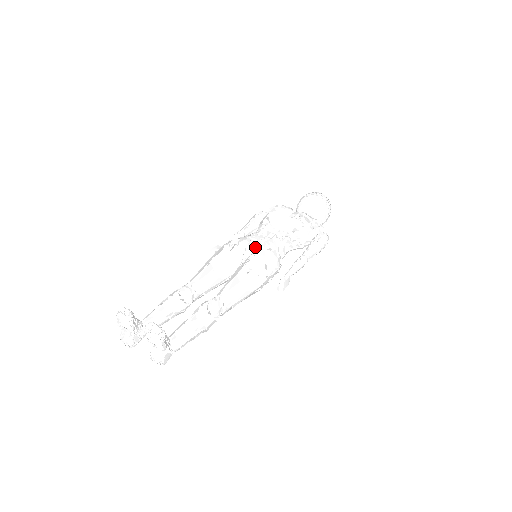
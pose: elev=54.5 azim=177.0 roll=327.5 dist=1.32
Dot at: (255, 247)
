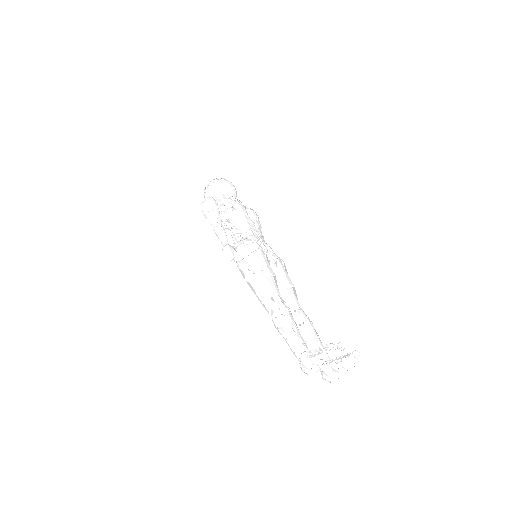
Dot at: (272, 252)
